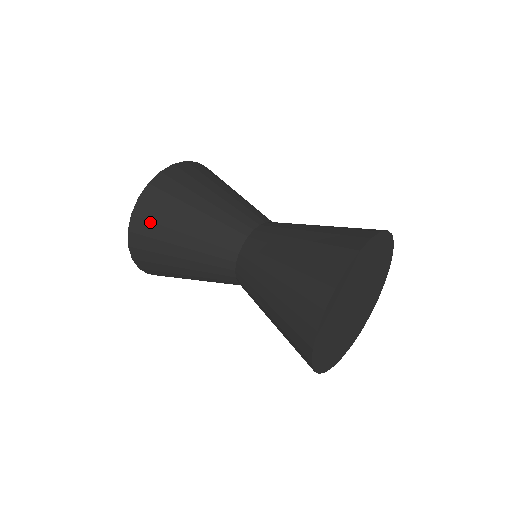
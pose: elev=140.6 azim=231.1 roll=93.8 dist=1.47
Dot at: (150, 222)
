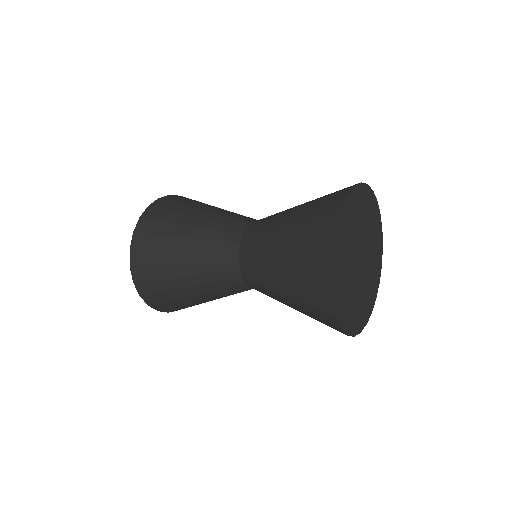
Dot at: (149, 250)
